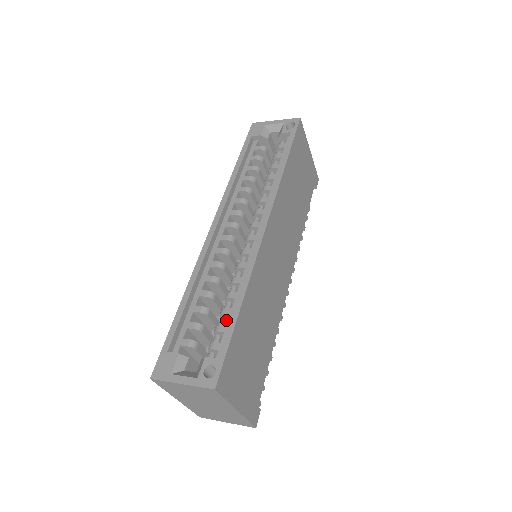
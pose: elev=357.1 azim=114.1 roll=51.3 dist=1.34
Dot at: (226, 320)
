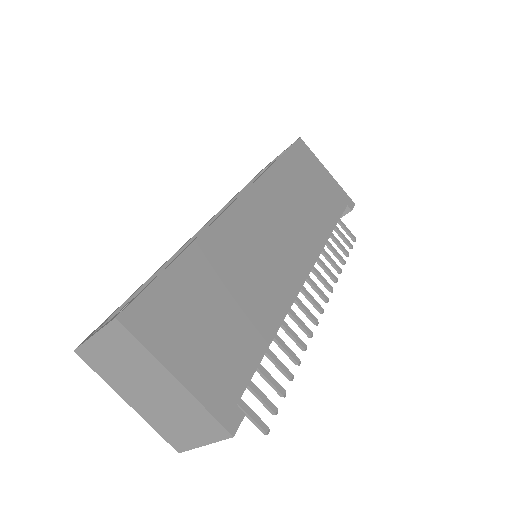
Dot at: occluded
